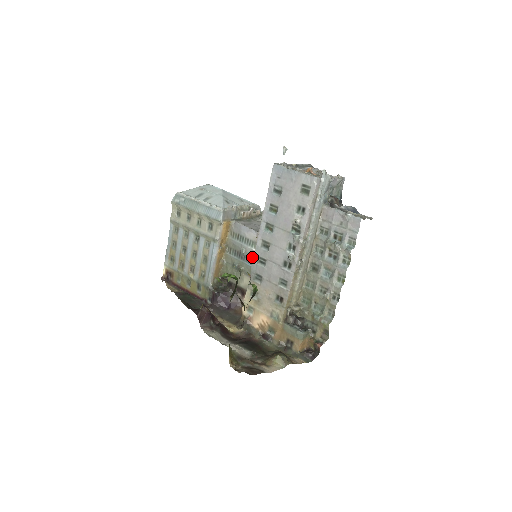
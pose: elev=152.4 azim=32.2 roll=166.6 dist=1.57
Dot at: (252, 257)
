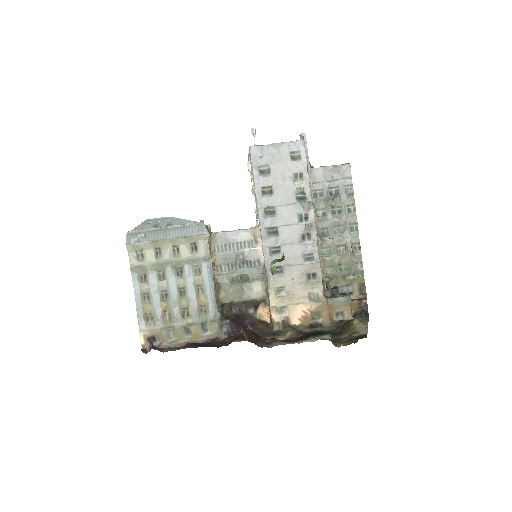
Dot at: (254, 258)
